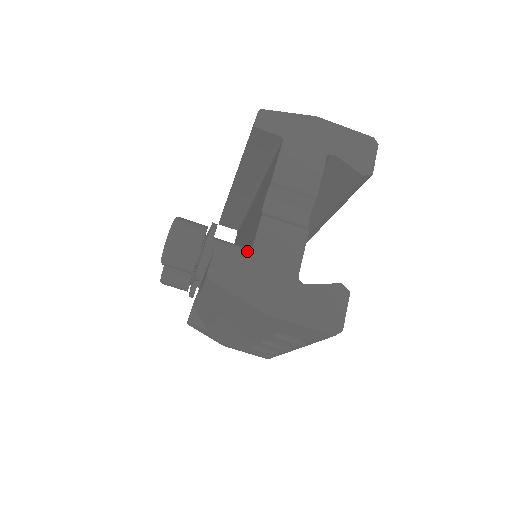
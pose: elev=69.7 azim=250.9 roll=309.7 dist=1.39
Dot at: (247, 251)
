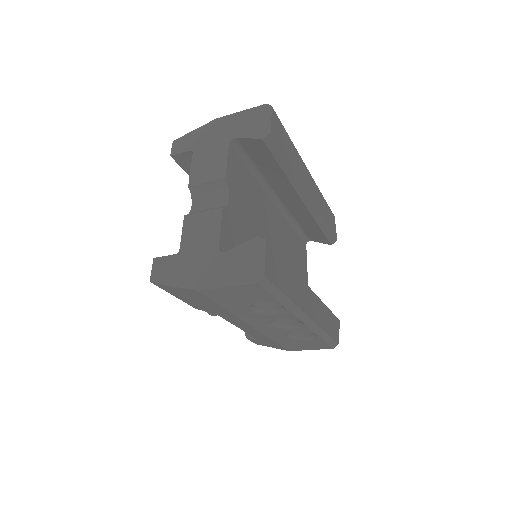
Dot at: occluded
